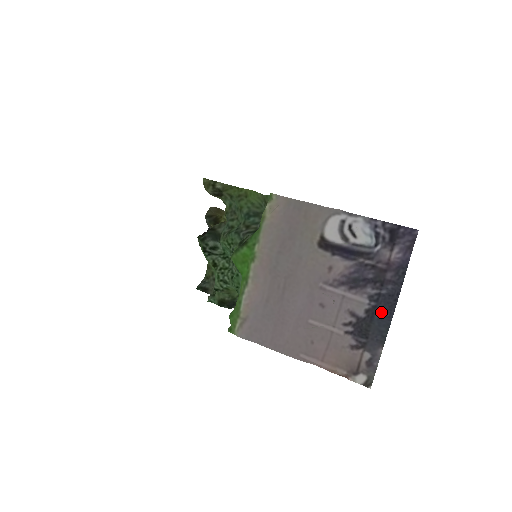
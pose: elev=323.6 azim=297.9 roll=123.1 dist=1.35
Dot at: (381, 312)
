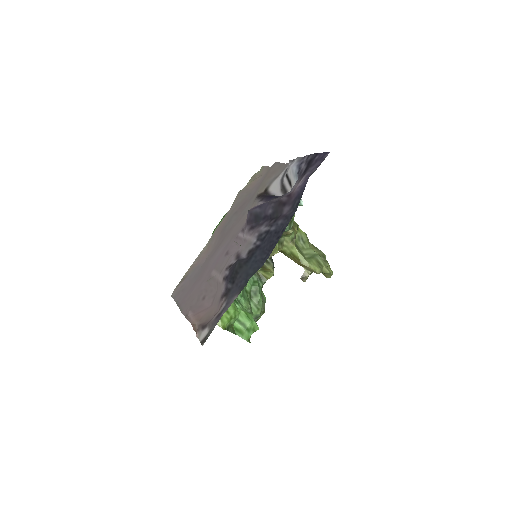
Dot at: (260, 253)
